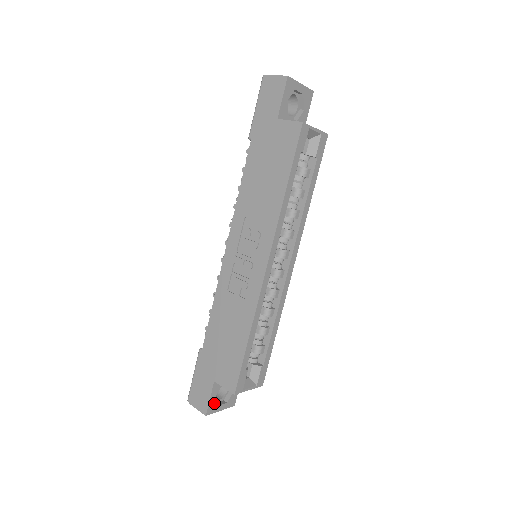
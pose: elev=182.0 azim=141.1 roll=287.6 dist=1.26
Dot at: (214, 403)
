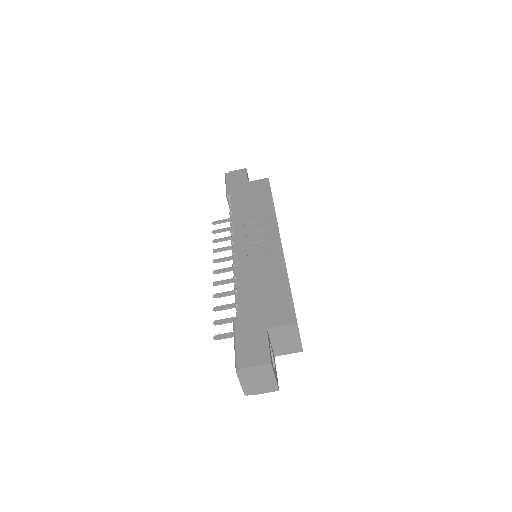
Dot at: (271, 357)
